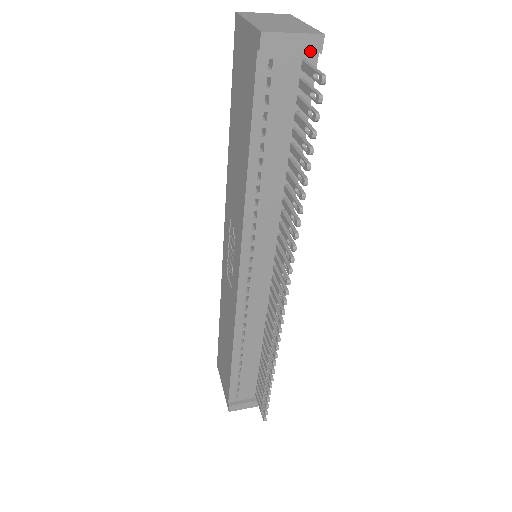
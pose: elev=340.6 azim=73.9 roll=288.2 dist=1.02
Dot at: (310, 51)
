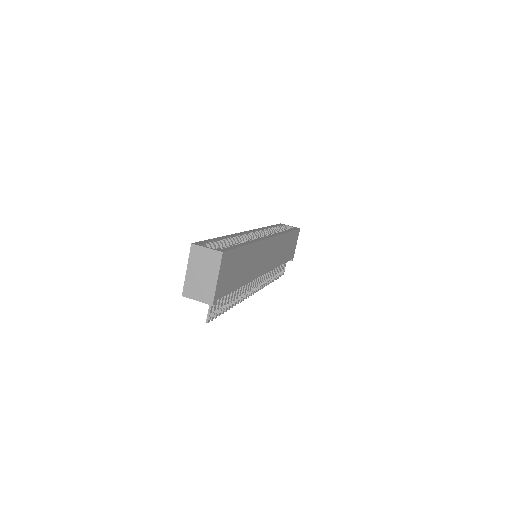
Dot at: occluded
